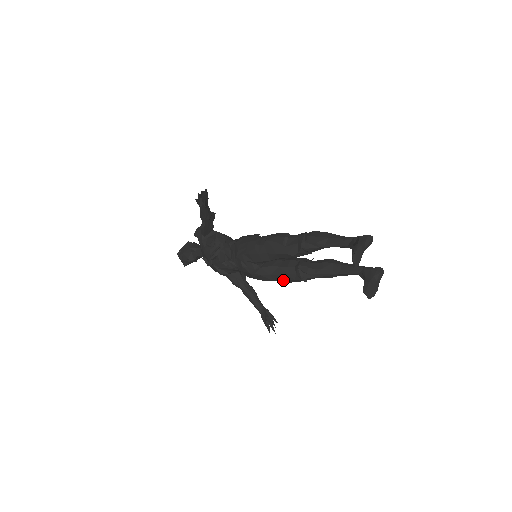
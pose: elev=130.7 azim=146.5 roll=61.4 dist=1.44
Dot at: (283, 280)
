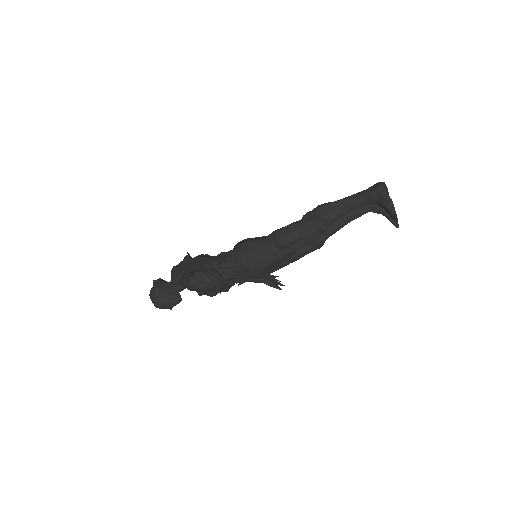
Dot at: occluded
